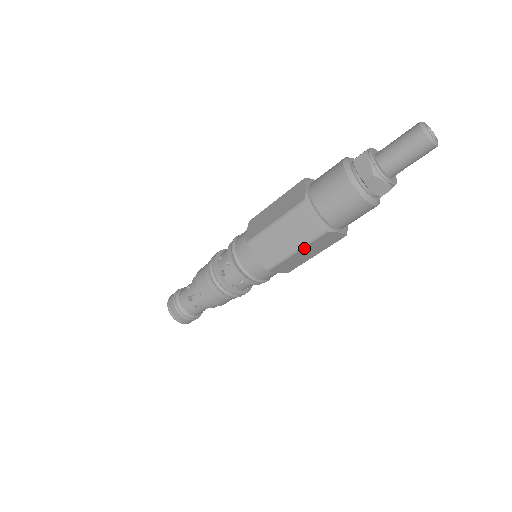
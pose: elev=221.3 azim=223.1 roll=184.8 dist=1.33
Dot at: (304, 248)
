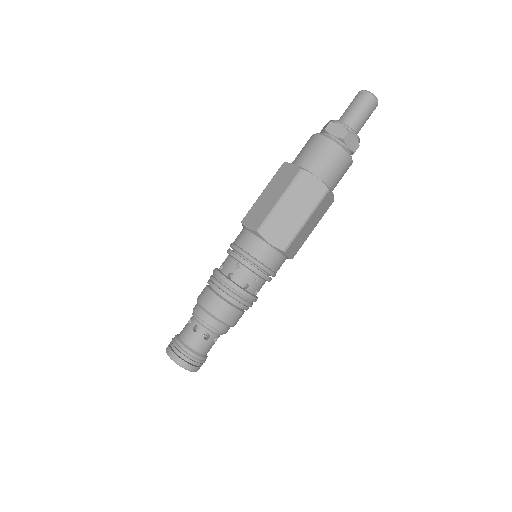
Dot at: (286, 196)
